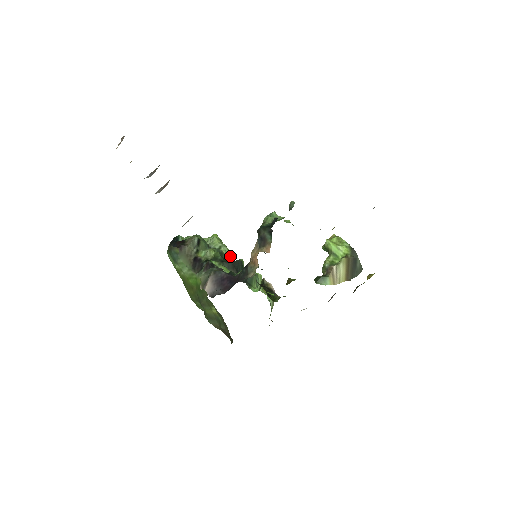
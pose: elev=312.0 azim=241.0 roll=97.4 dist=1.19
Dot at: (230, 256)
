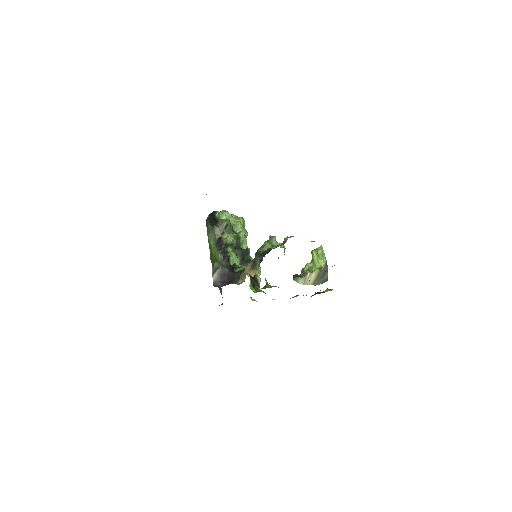
Dot at: (245, 240)
